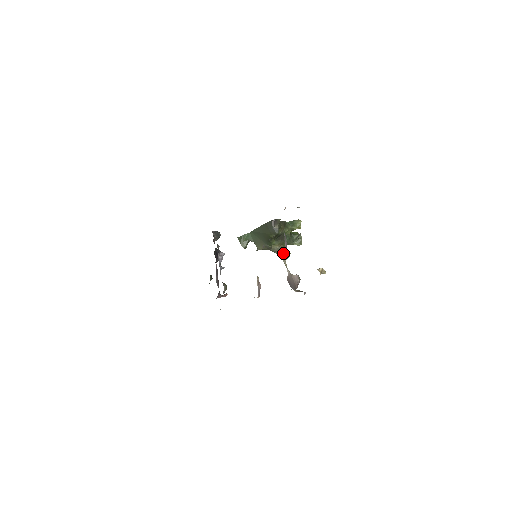
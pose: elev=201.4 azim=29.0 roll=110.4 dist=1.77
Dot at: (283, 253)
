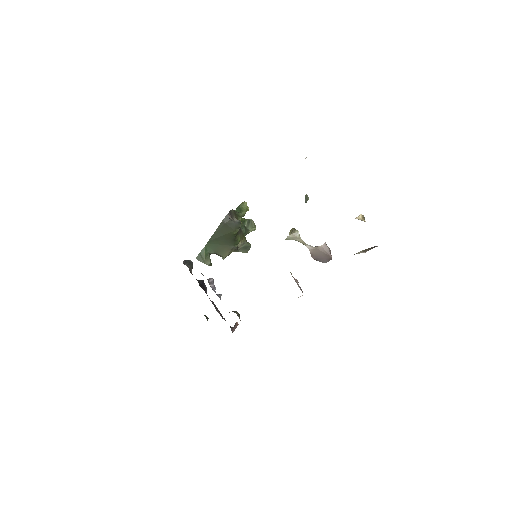
Dot at: (248, 246)
